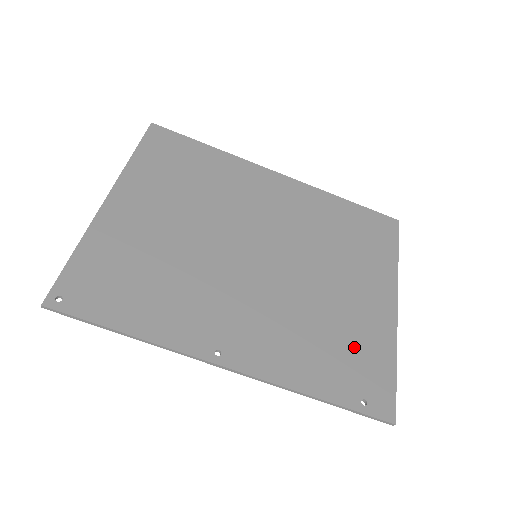
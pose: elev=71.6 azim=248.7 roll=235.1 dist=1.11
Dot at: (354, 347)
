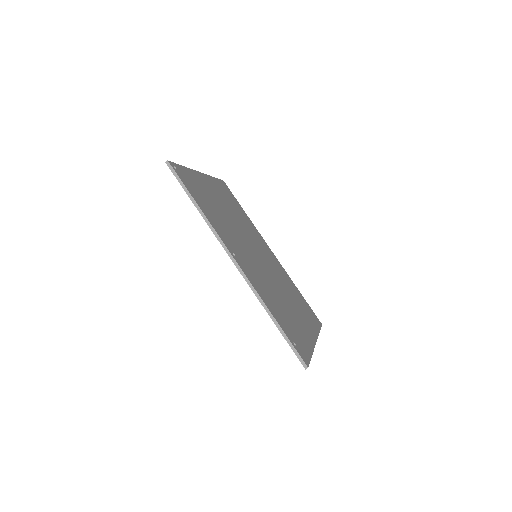
Dot at: (294, 326)
